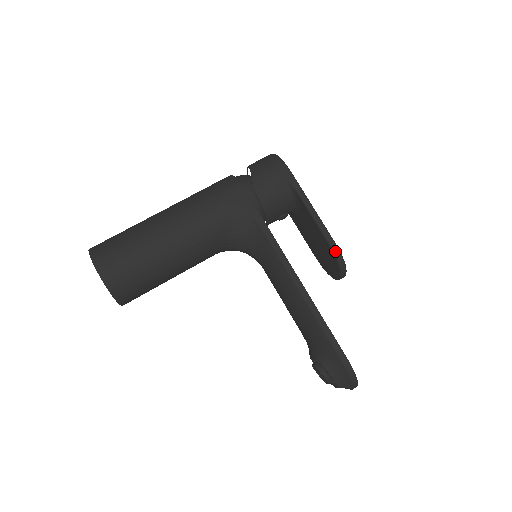
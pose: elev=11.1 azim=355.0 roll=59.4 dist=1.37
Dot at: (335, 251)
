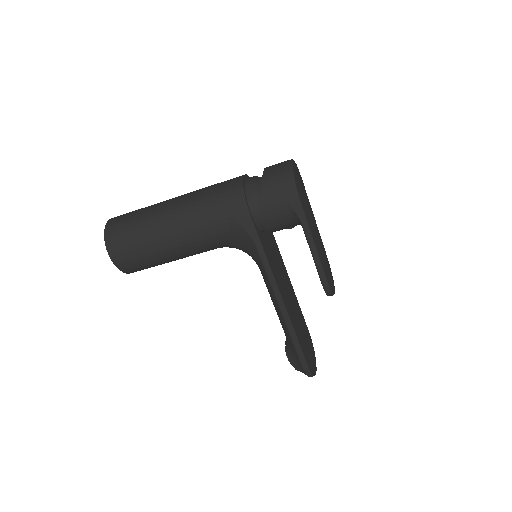
Dot at: (324, 285)
